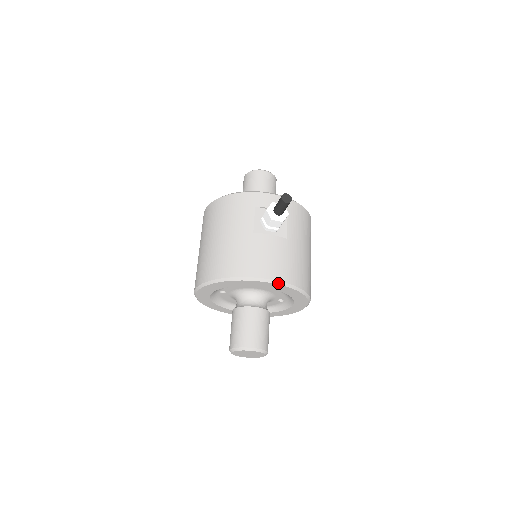
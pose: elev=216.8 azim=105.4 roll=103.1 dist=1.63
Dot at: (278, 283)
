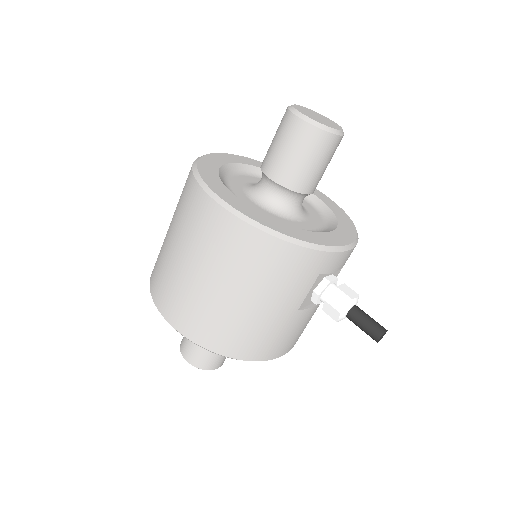
Dot at: occluded
